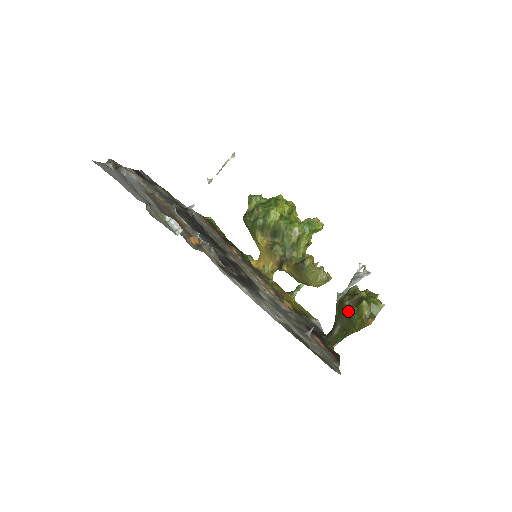
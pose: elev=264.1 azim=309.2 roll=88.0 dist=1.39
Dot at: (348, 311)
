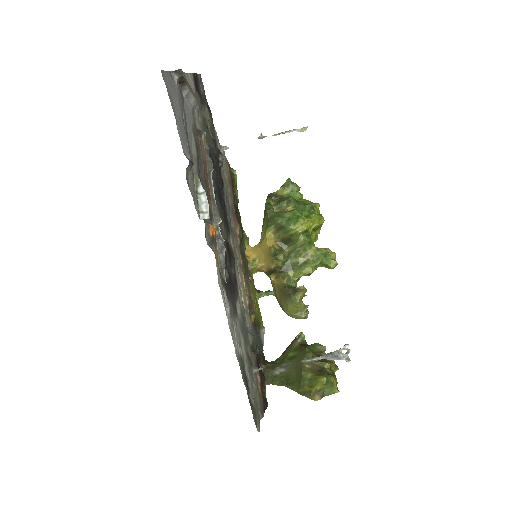
Dot at: (303, 370)
